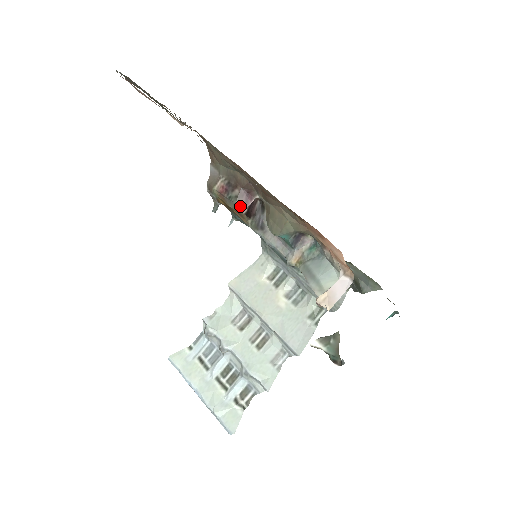
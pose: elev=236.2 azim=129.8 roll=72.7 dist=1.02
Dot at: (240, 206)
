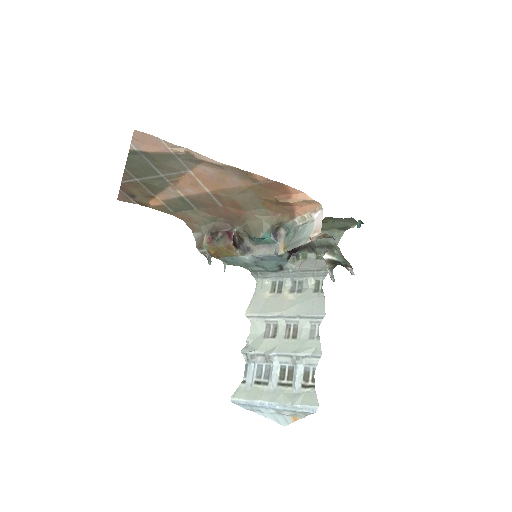
Dot at: (227, 241)
